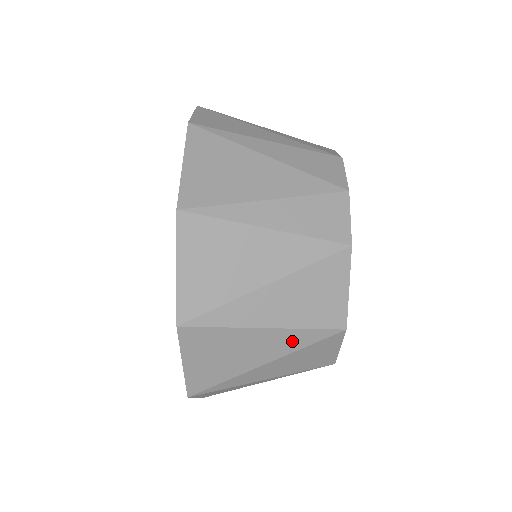
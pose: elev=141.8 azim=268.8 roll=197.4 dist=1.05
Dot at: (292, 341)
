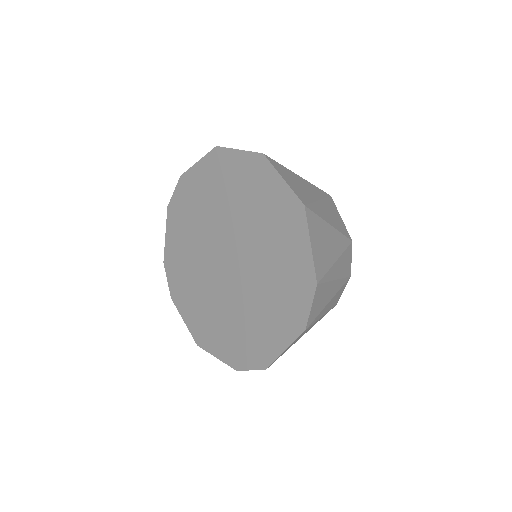
Dot at: (317, 191)
